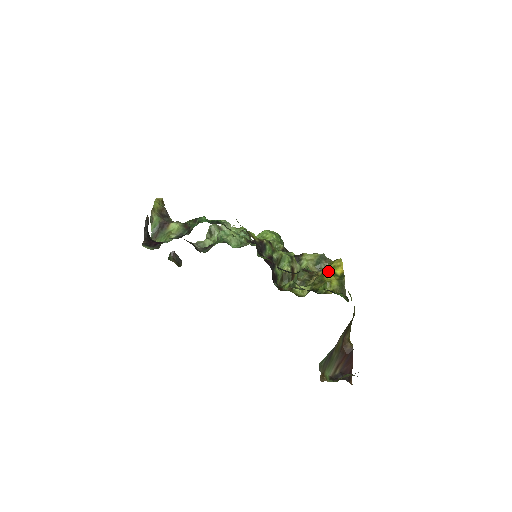
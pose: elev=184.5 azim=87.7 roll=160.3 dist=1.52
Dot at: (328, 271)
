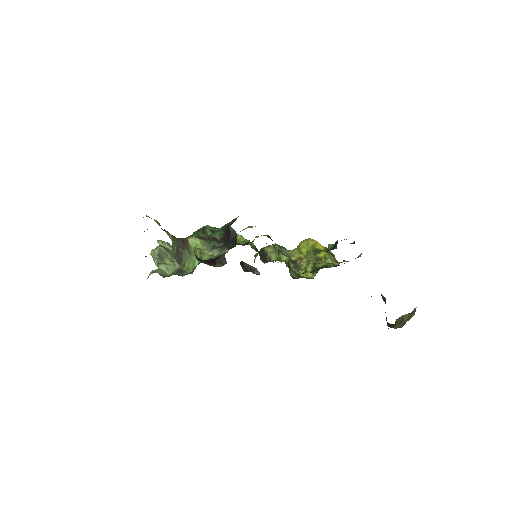
Dot at: occluded
